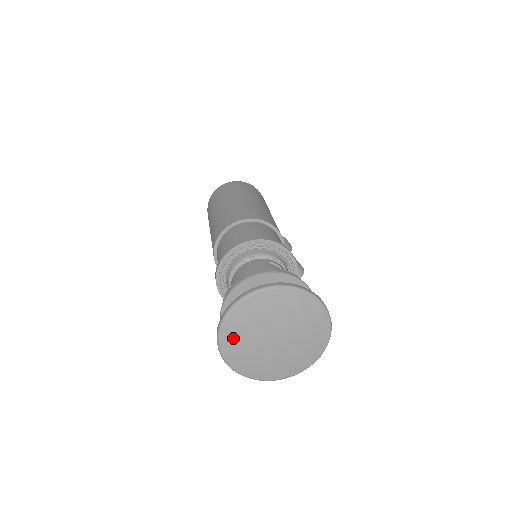
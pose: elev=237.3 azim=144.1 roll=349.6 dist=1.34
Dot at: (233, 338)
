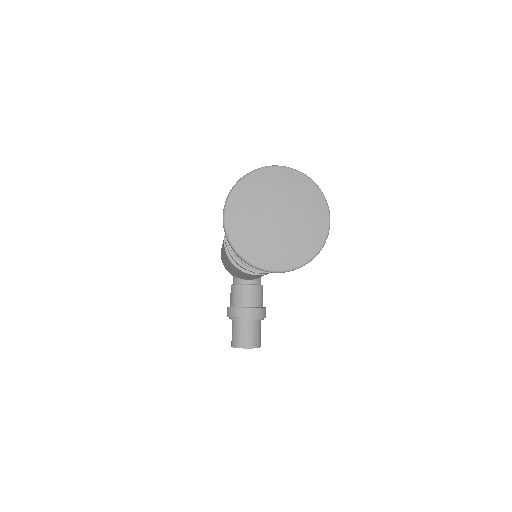
Dot at: (249, 190)
